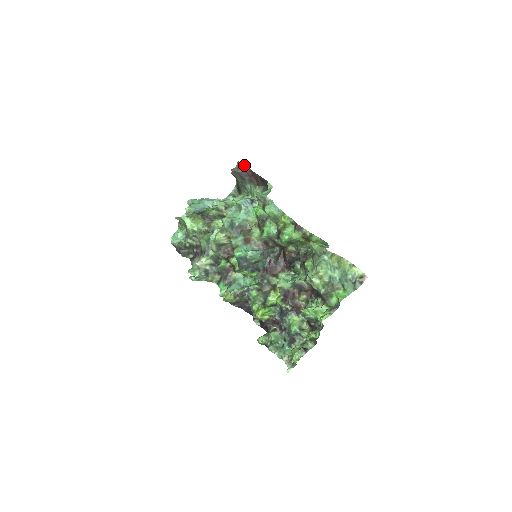
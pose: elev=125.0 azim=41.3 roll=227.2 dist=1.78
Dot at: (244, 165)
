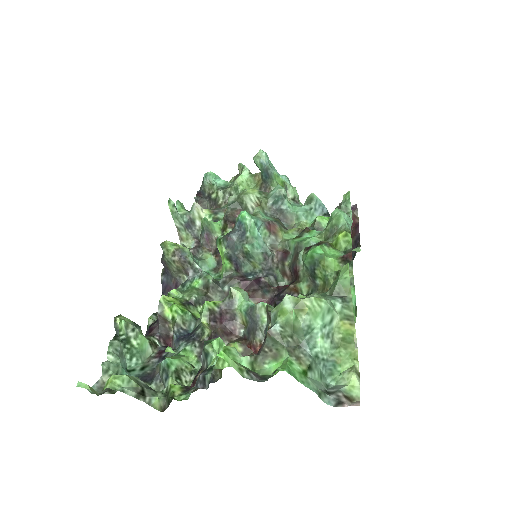
Dot at: (357, 214)
